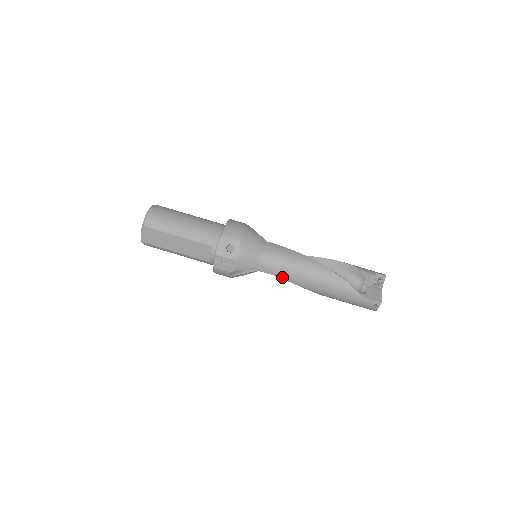
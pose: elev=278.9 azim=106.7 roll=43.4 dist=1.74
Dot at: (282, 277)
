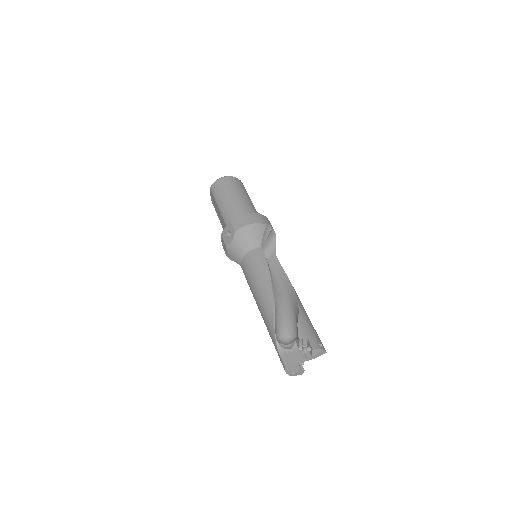
Dot at: (248, 284)
